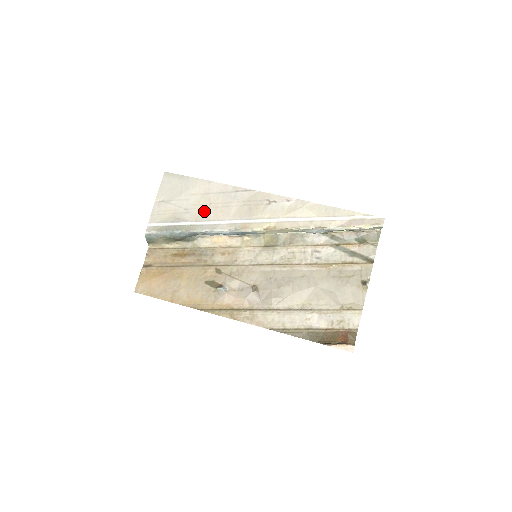
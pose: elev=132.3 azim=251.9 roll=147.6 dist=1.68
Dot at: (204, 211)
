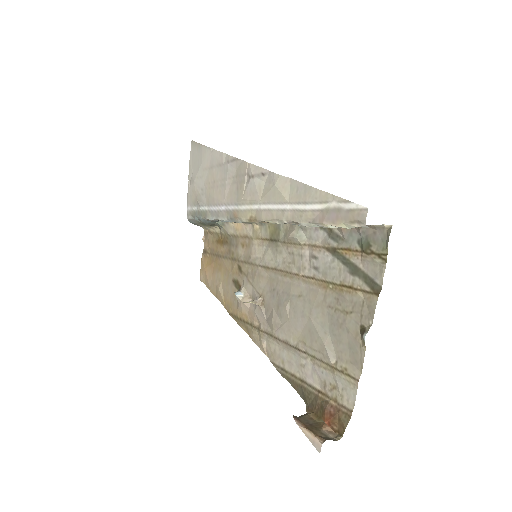
Dot at: (211, 192)
